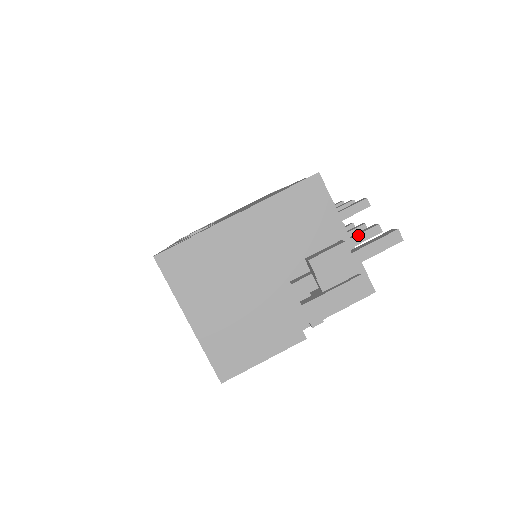
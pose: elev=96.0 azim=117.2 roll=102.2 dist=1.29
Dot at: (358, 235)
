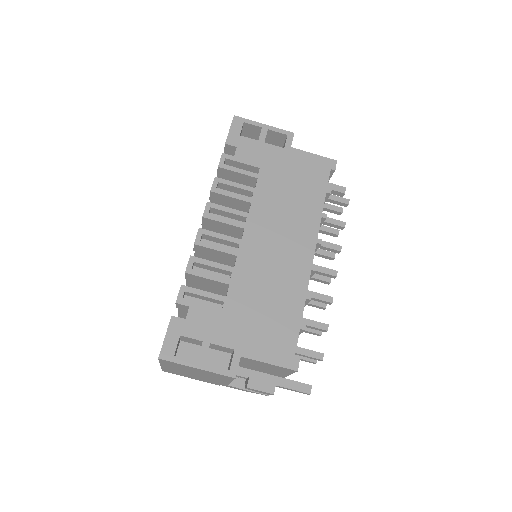
Dot at: (300, 359)
